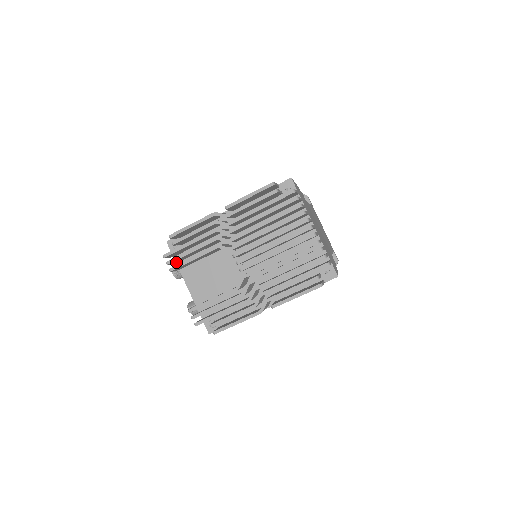
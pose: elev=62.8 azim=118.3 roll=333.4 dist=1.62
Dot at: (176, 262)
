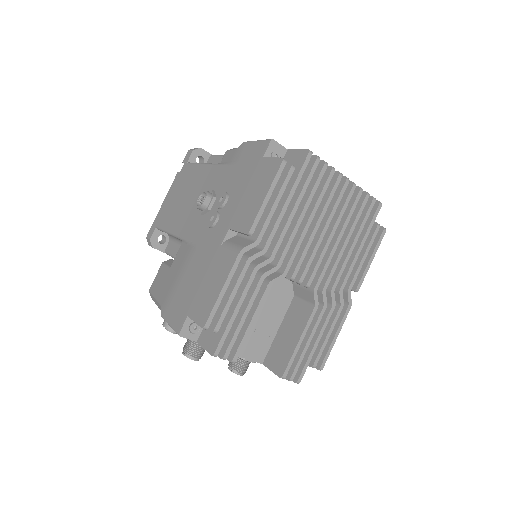
Dot at: occluded
